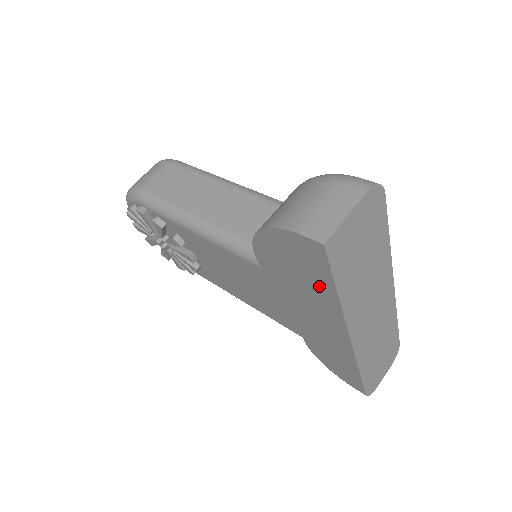
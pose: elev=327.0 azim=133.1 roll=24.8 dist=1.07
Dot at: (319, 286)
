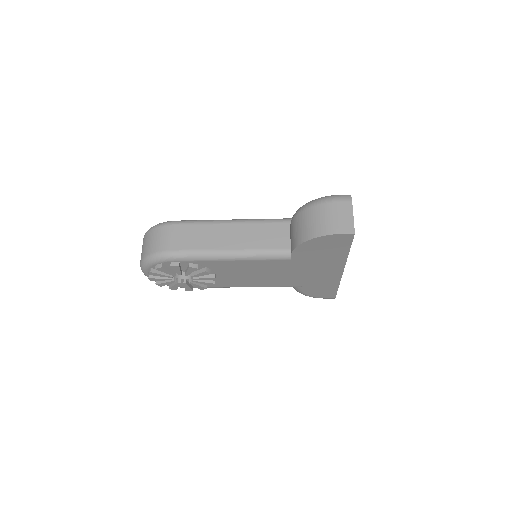
Dot at: (337, 253)
